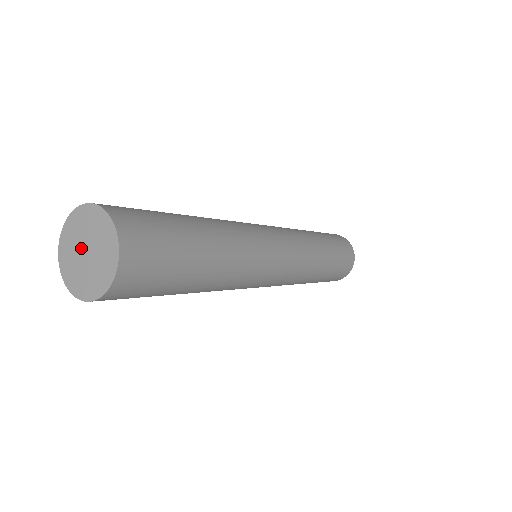
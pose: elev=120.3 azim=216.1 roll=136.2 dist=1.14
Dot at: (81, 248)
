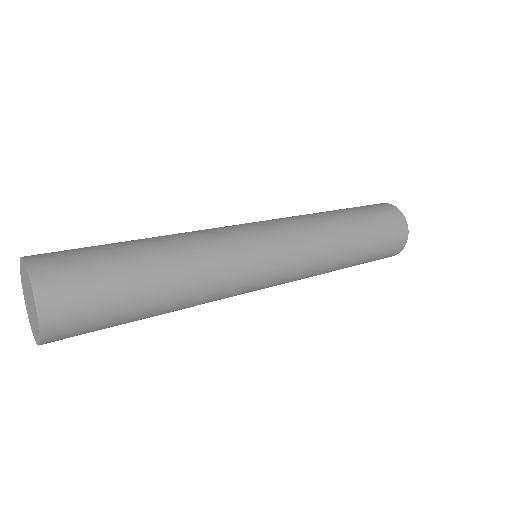
Dot at: (27, 294)
